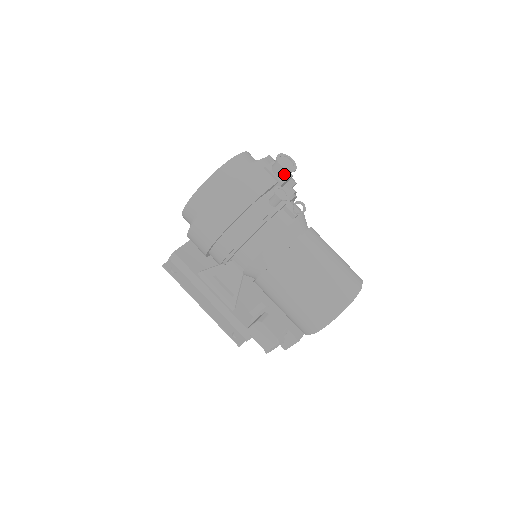
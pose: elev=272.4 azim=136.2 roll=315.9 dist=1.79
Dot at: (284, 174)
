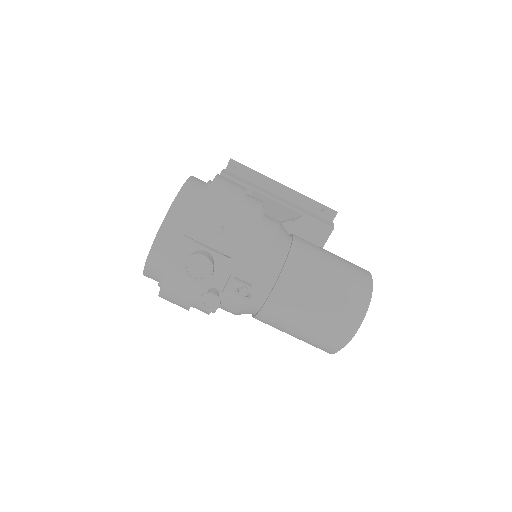
Dot at: occluded
